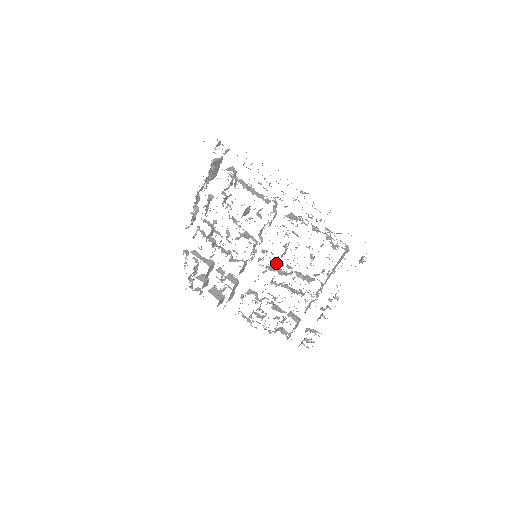
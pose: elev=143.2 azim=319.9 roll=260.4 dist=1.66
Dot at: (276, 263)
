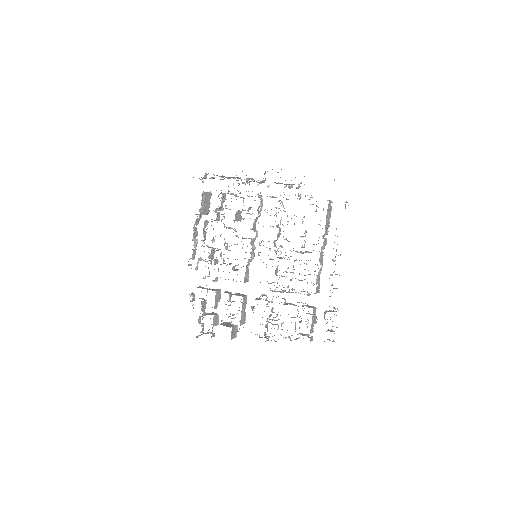
Dot at: (274, 246)
